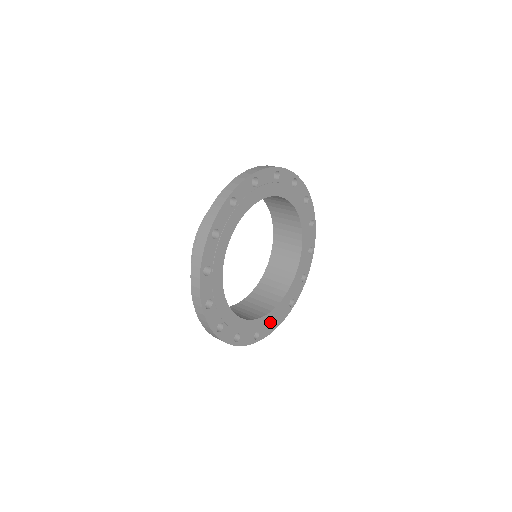
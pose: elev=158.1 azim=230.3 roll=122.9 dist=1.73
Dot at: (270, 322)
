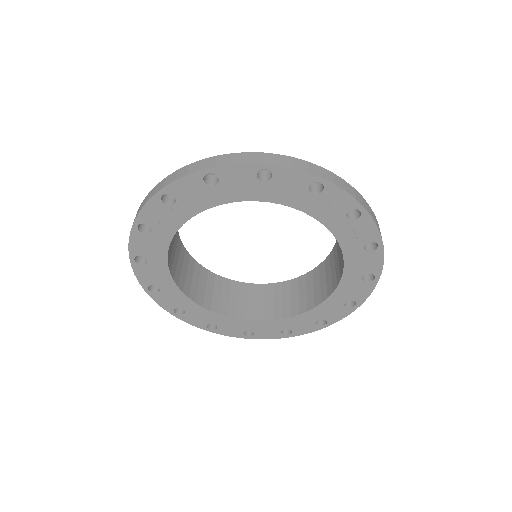
Dot at: (240, 328)
